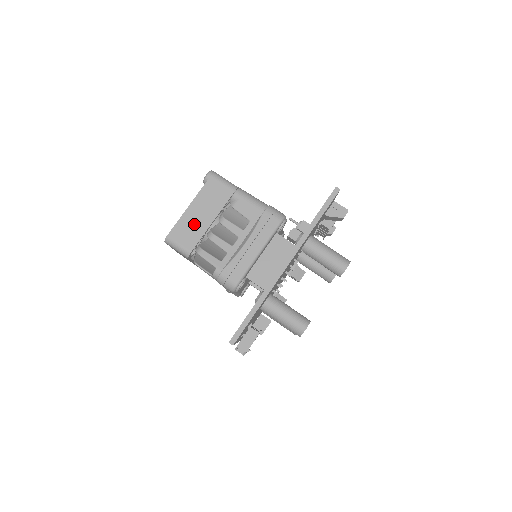
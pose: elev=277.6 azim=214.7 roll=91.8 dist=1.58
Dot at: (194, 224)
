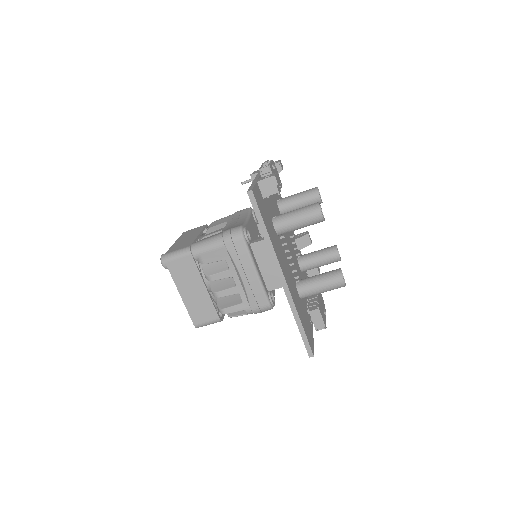
Dot at: (198, 302)
